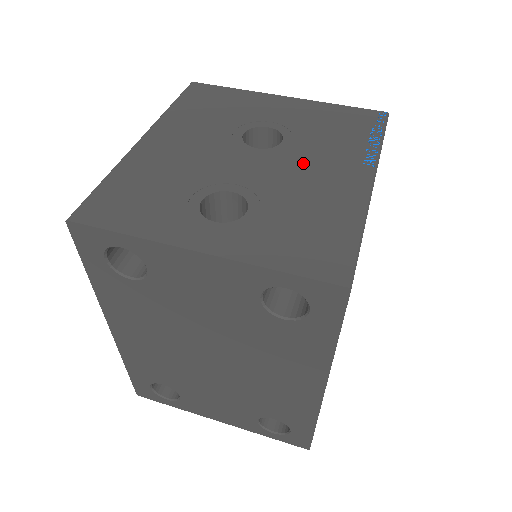
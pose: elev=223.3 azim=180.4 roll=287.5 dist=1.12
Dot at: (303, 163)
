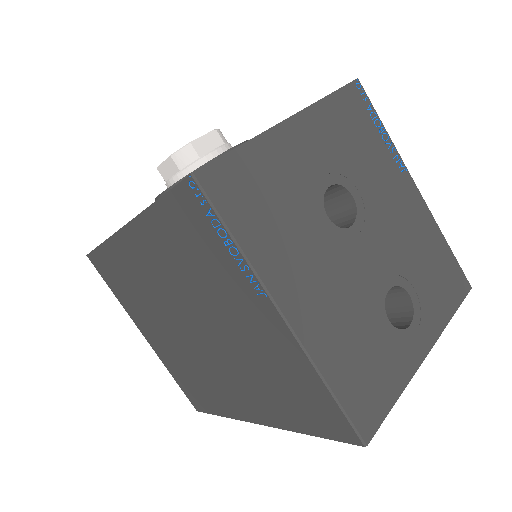
Dot at: (384, 210)
